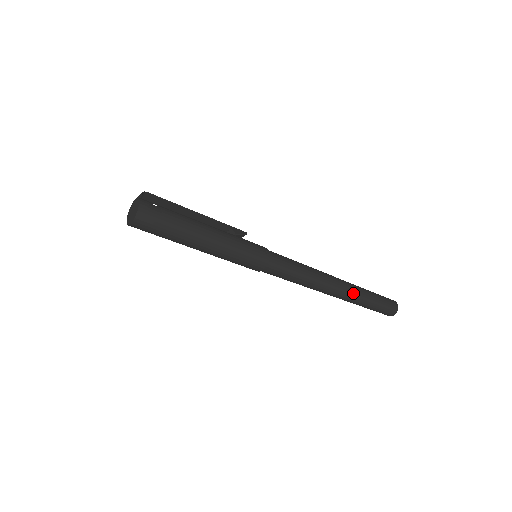
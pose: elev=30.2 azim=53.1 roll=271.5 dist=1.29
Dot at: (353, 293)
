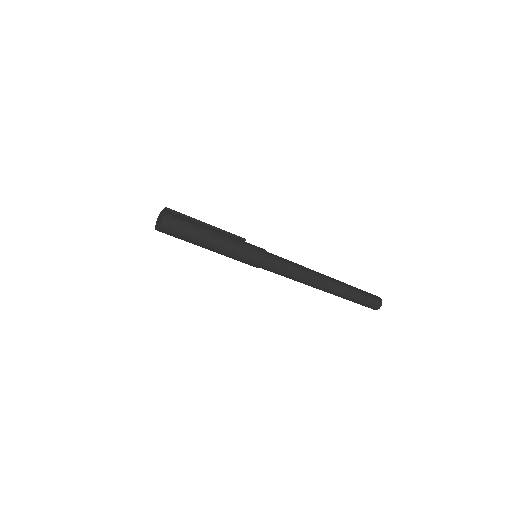
Dot at: (340, 286)
